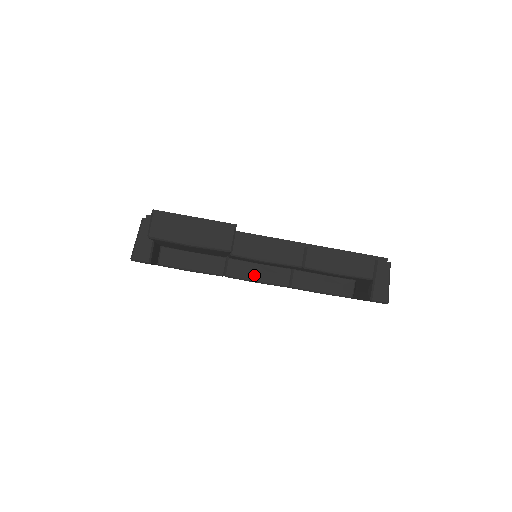
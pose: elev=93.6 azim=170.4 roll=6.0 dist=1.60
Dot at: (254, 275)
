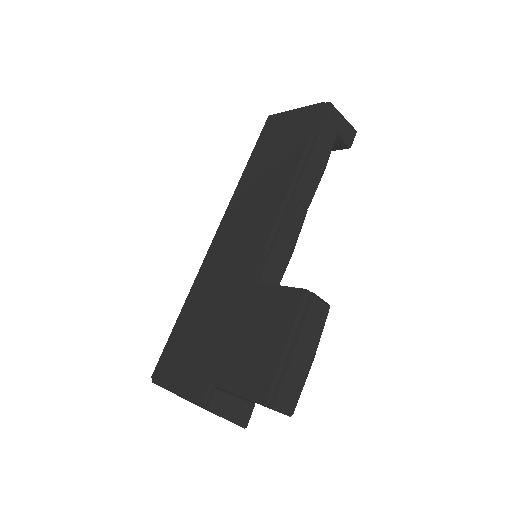
Dot at: occluded
